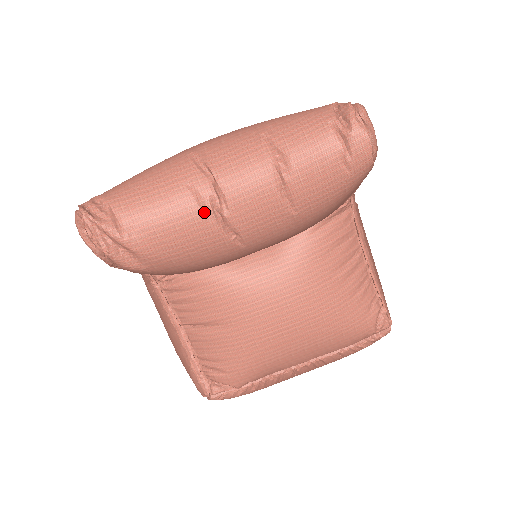
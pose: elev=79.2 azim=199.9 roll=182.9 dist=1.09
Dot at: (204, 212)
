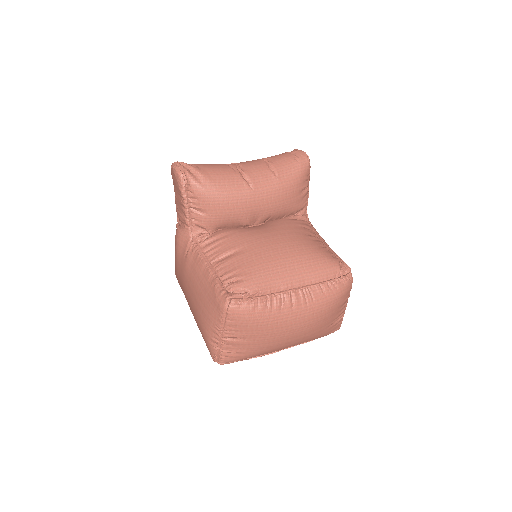
Dot at: (233, 169)
